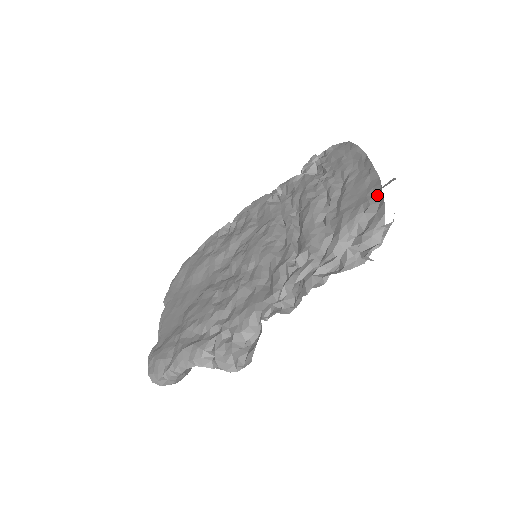
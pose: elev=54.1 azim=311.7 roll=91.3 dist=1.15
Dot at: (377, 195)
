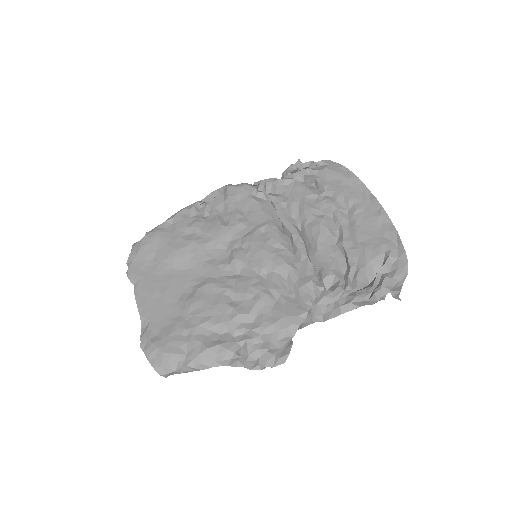
Dot at: (395, 241)
